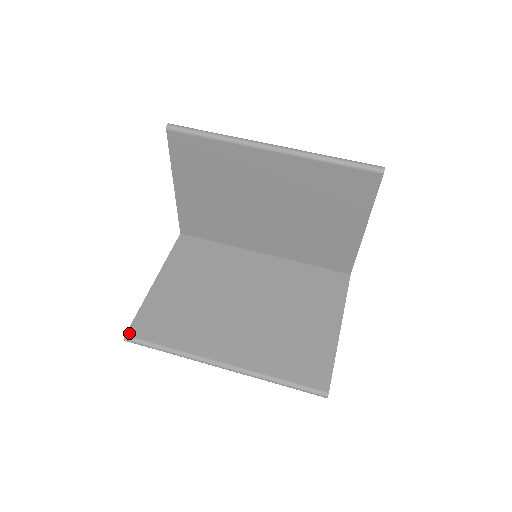
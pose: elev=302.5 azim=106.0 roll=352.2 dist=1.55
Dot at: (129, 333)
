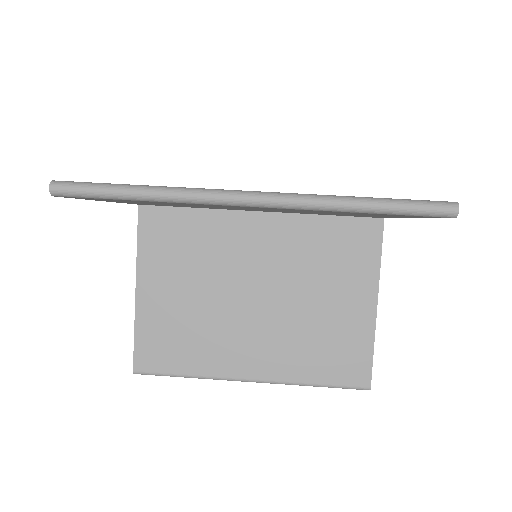
Dot at: (136, 368)
